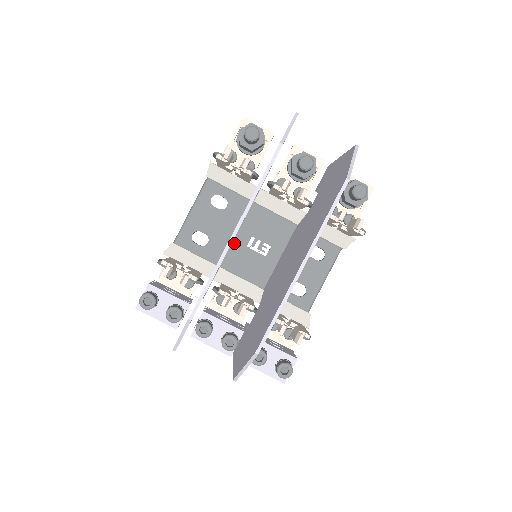
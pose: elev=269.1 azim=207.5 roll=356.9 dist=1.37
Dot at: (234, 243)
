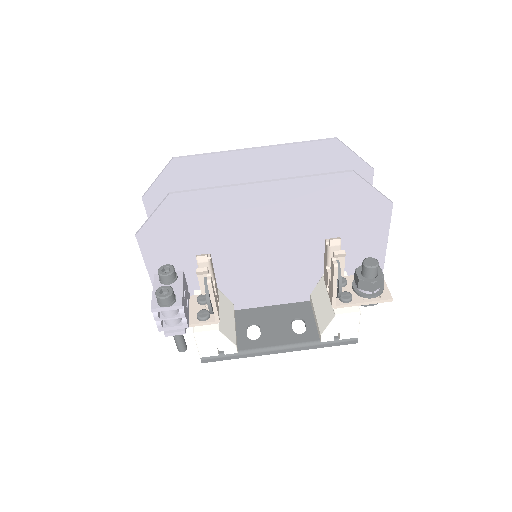
Dot at: occluded
